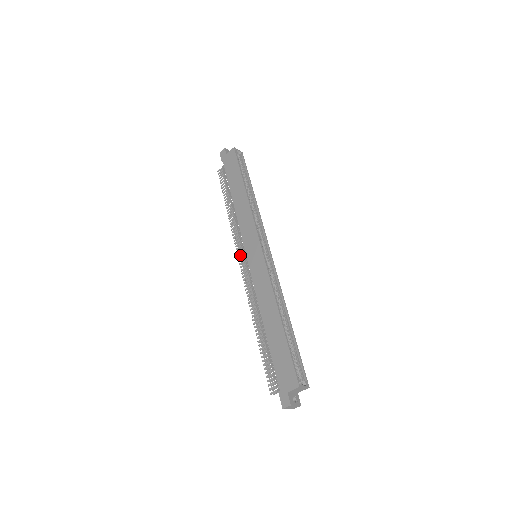
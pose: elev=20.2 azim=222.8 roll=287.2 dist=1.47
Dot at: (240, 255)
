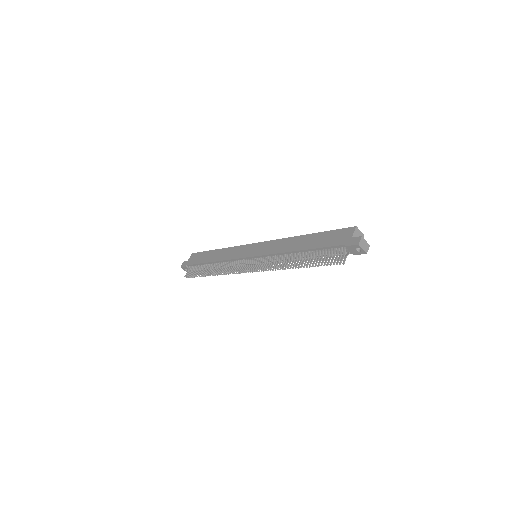
Dot at: (241, 272)
